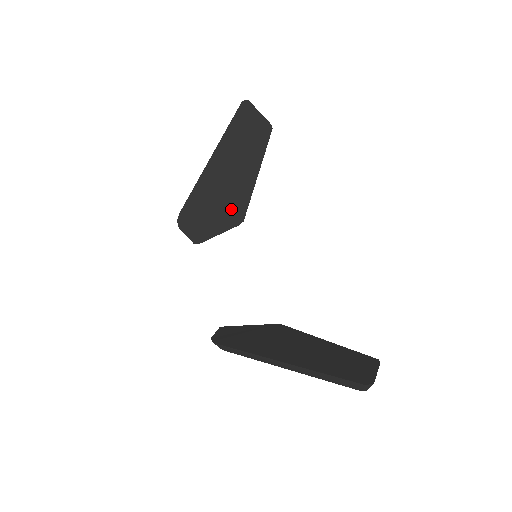
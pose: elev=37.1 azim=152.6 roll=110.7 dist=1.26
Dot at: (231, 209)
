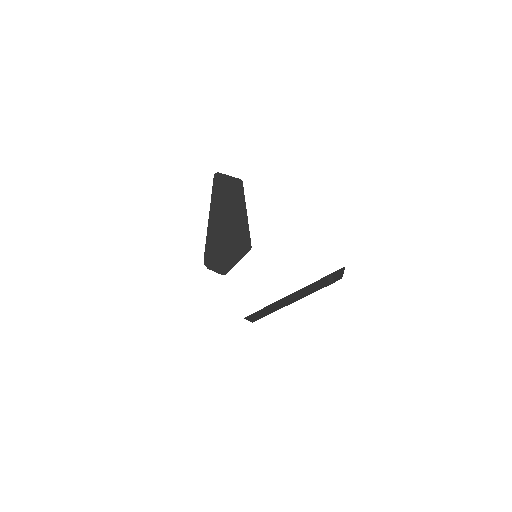
Dot at: (238, 243)
